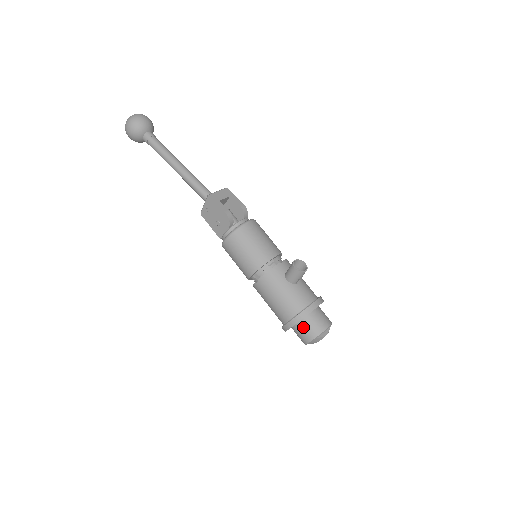
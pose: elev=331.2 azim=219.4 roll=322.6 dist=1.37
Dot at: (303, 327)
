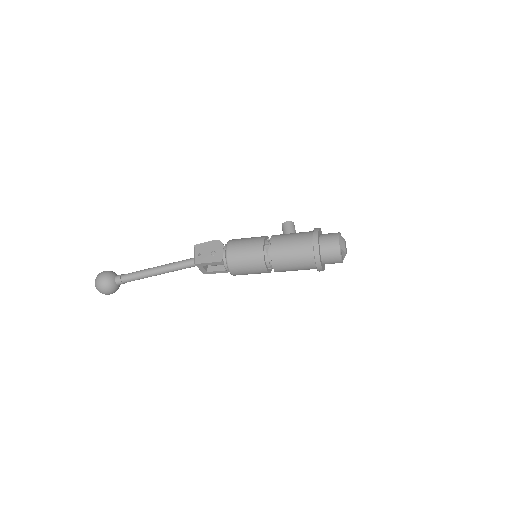
Dot at: (325, 237)
